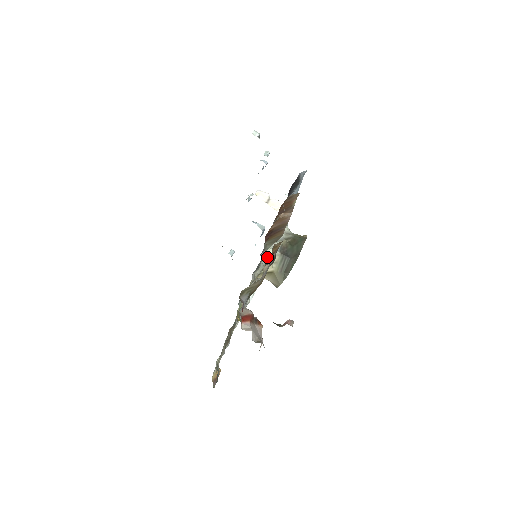
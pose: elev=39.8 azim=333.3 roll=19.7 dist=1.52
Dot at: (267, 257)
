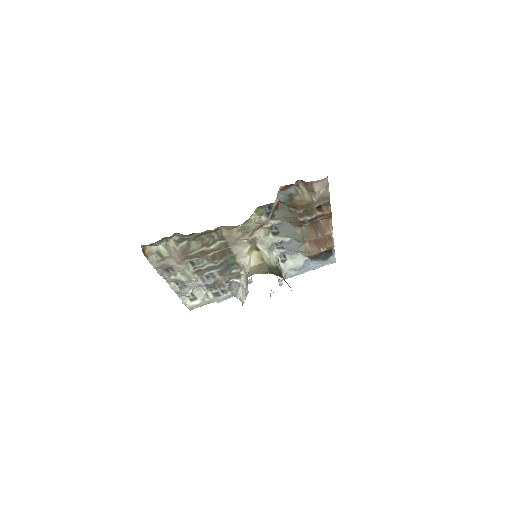
Dot at: (271, 254)
